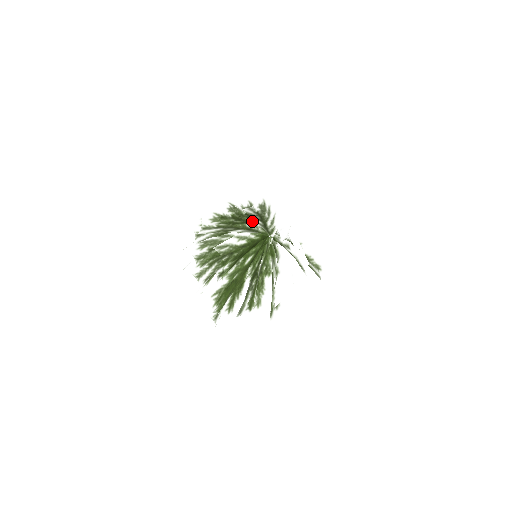
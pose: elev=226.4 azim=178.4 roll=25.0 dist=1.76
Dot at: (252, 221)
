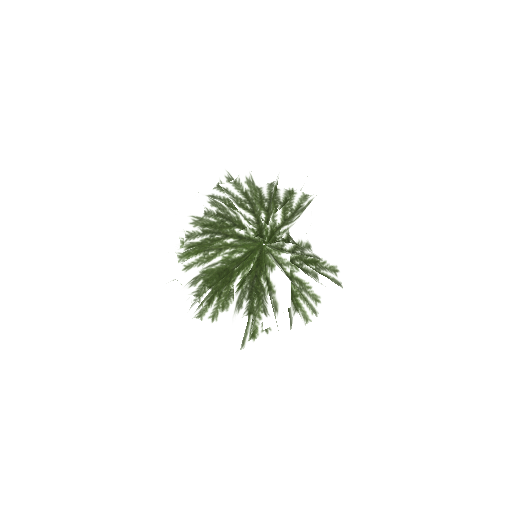
Dot at: (277, 213)
